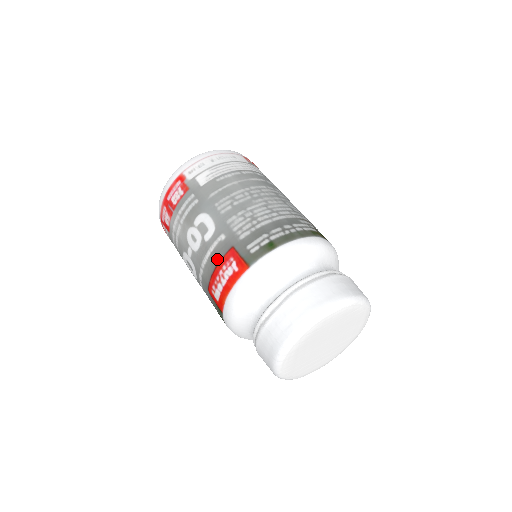
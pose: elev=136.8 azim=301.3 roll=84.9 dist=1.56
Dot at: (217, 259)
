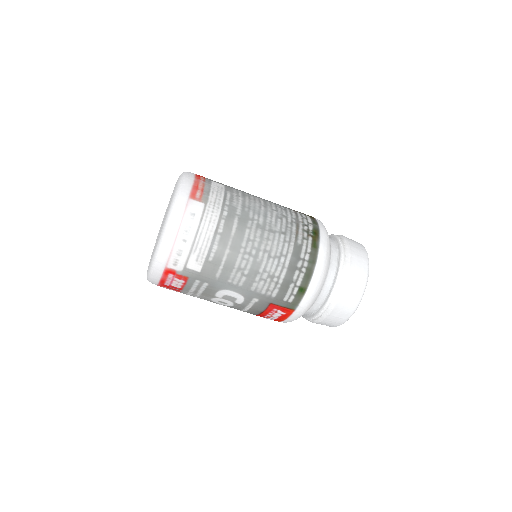
Dot at: (260, 311)
